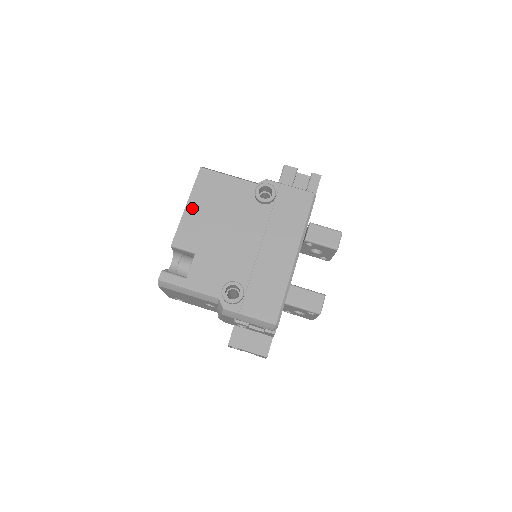
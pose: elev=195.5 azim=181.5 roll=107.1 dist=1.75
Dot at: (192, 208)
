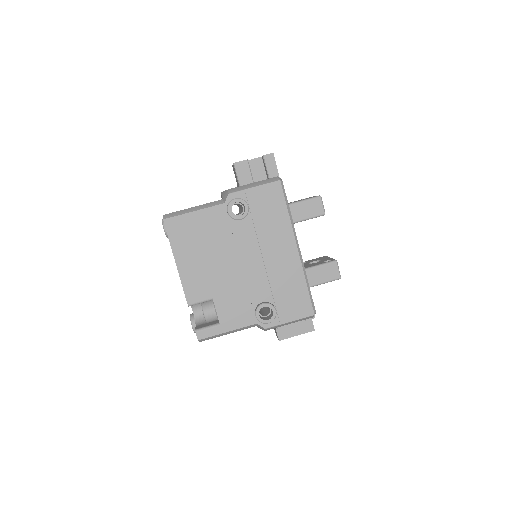
Dot at: (183, 263)
